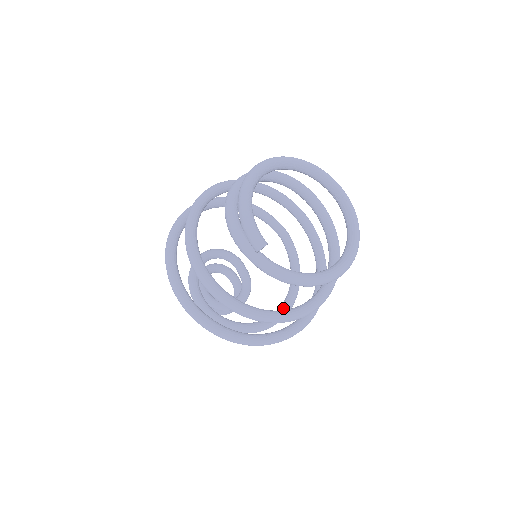
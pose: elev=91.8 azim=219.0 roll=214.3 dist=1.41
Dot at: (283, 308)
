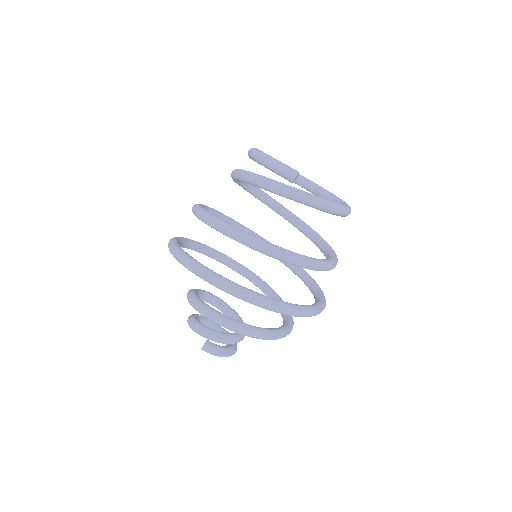
Dot at: (288, 319)
